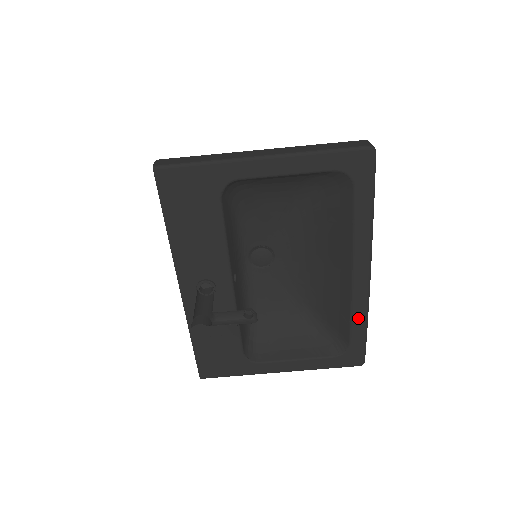
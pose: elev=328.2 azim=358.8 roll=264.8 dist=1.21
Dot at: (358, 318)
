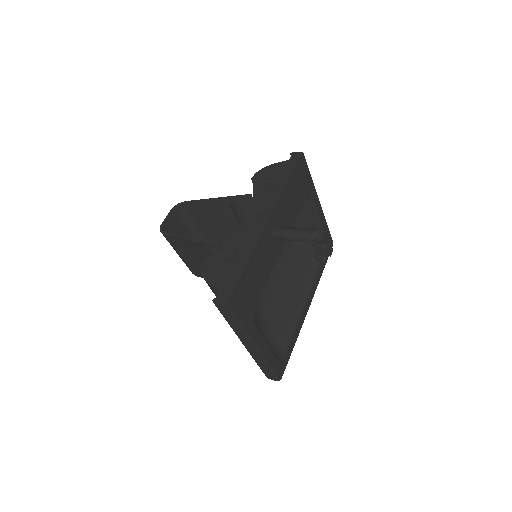
Dot at: (296, 334)
